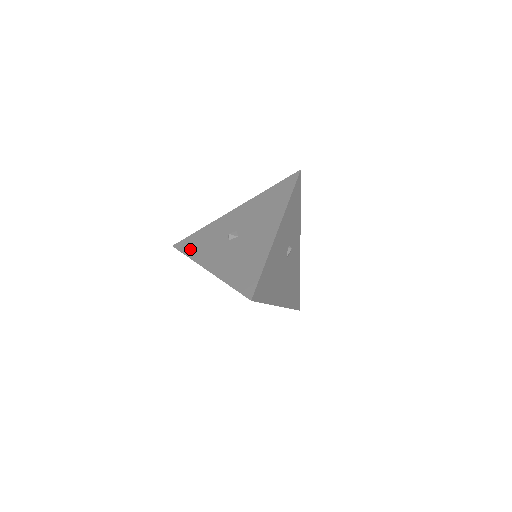
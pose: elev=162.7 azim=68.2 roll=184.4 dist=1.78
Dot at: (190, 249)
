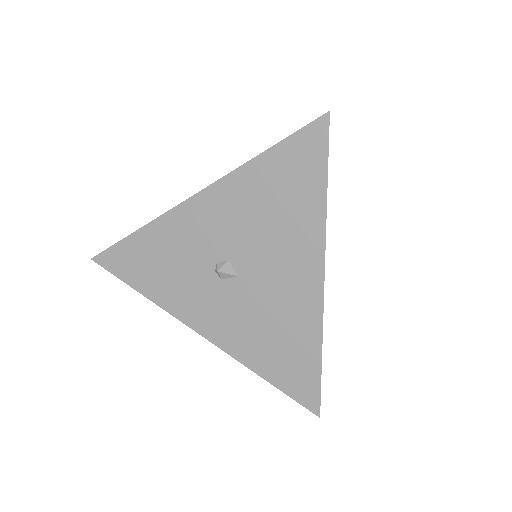
Dot at: (140, 280)
